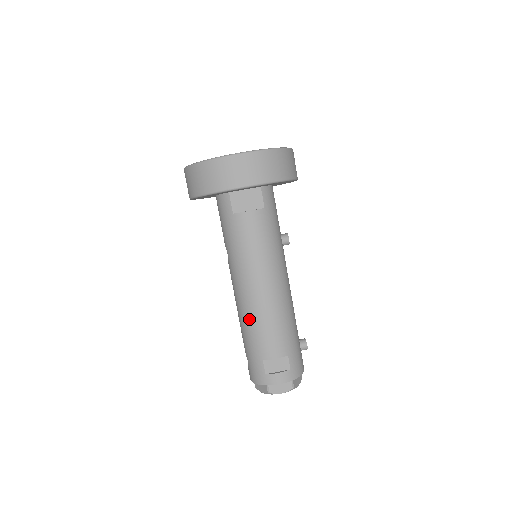
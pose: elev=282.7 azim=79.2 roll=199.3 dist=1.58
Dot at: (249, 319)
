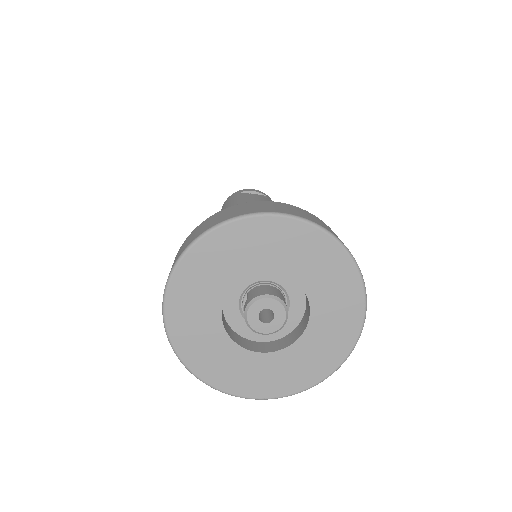
Dot at: occluded
